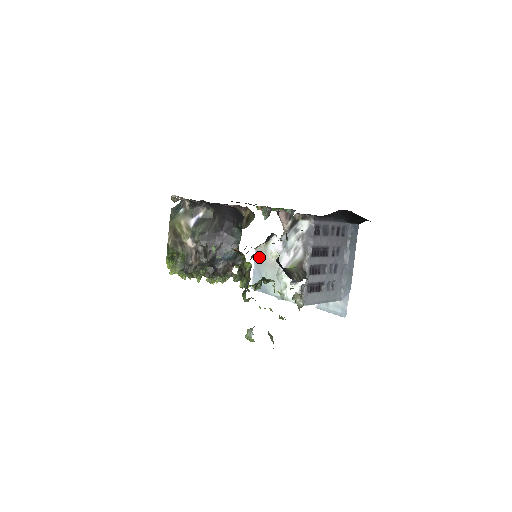
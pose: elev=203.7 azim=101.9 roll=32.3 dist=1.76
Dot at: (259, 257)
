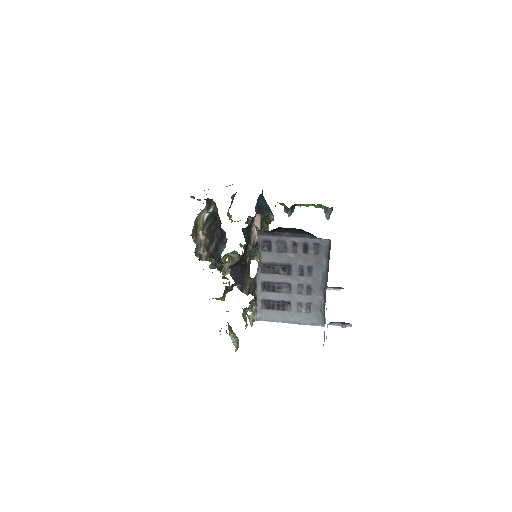
Dot at: occluded
